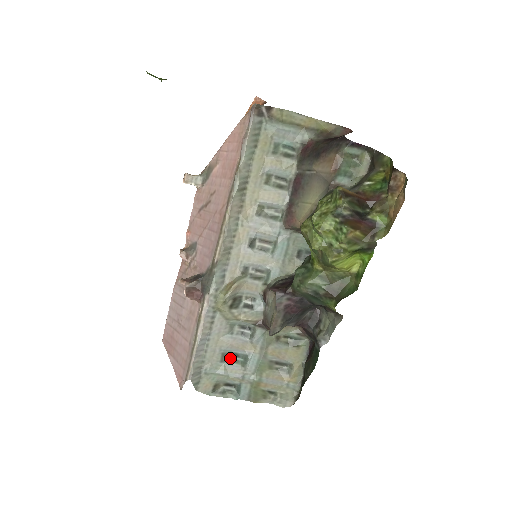
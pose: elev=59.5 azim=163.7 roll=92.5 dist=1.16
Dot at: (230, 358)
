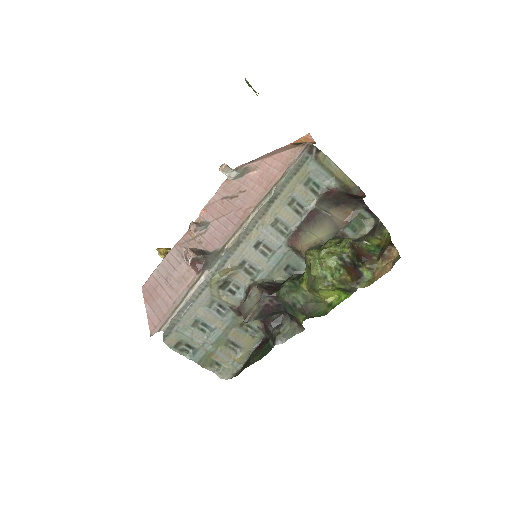
Dot at: (199, 326)
